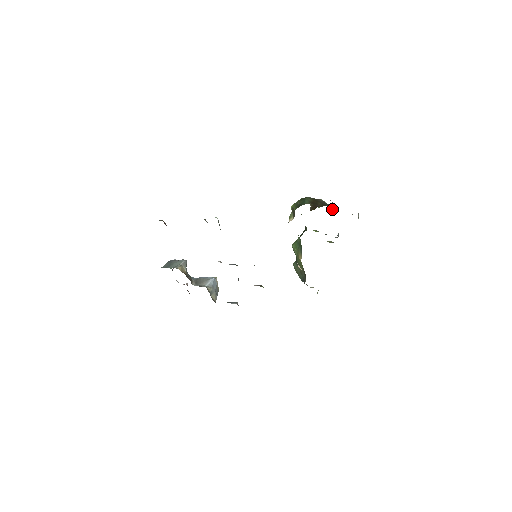
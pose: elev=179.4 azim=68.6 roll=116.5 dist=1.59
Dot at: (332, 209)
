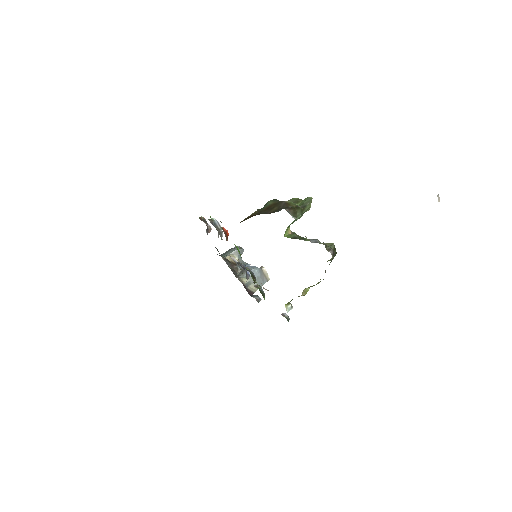
Dot at: (294, 213)
